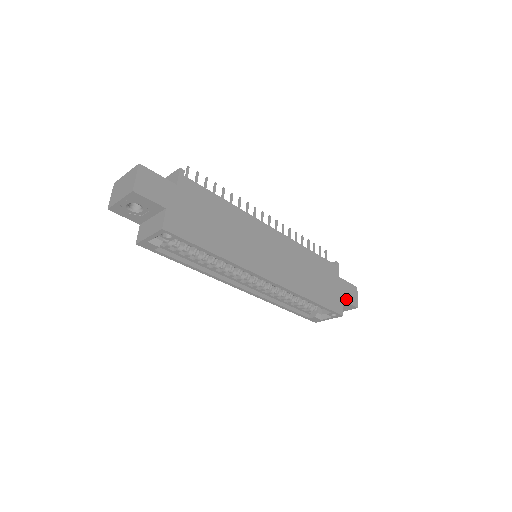
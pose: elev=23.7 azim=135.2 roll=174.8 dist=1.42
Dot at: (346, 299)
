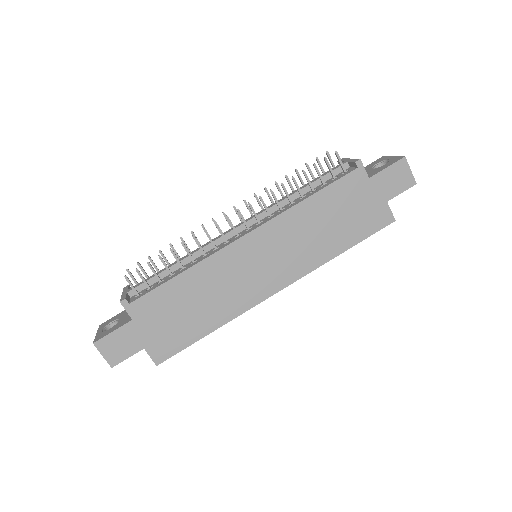
Dot at: (392, 194)
